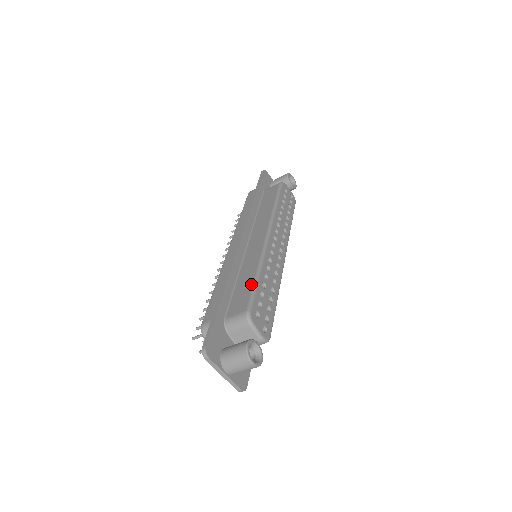
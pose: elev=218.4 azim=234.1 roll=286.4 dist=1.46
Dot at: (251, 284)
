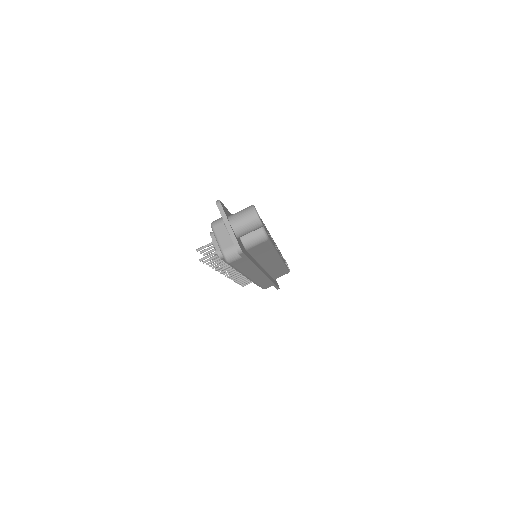
Dot at: occluded
